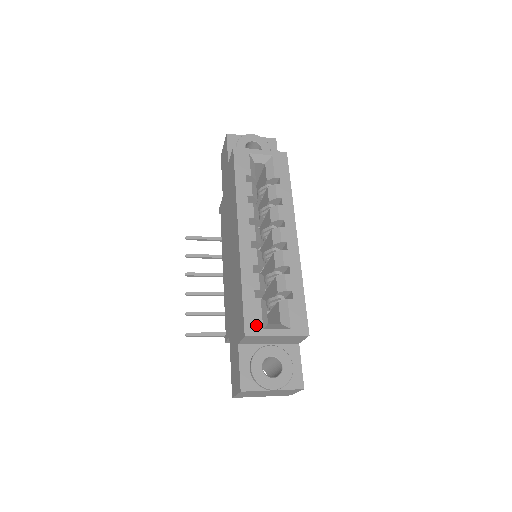
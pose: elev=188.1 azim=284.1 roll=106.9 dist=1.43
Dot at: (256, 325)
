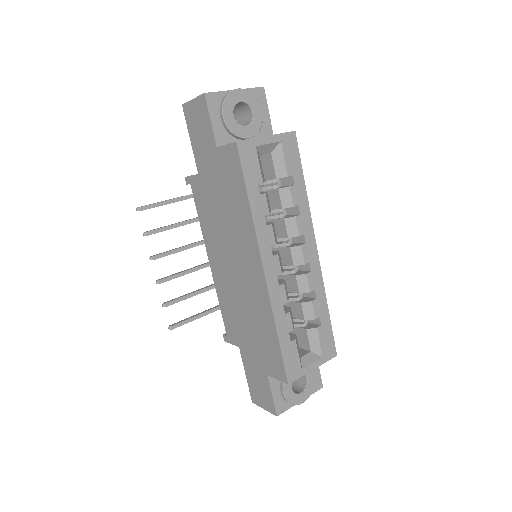
Dot at: (296, 369)
